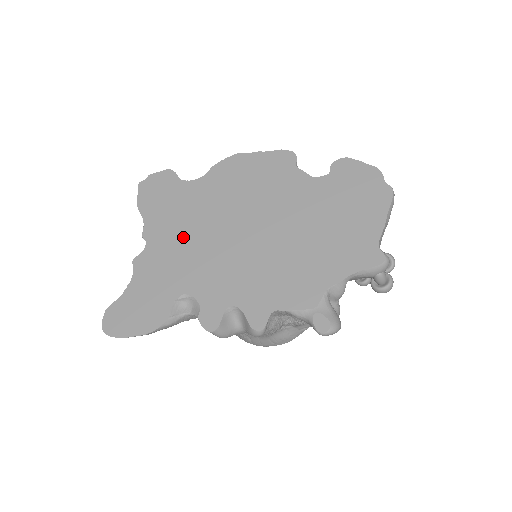
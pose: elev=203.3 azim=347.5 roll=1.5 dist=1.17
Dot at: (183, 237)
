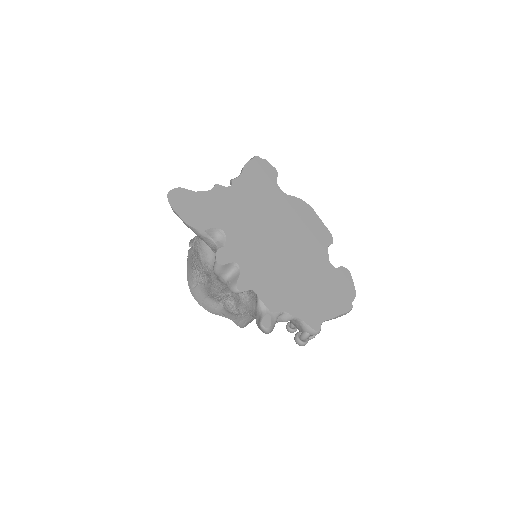
Dot at: (250, 207)
